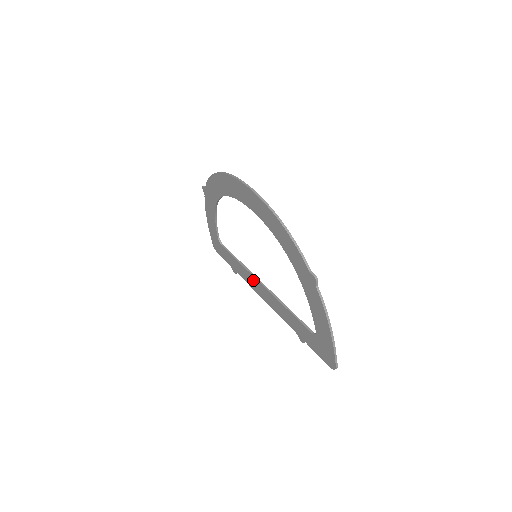
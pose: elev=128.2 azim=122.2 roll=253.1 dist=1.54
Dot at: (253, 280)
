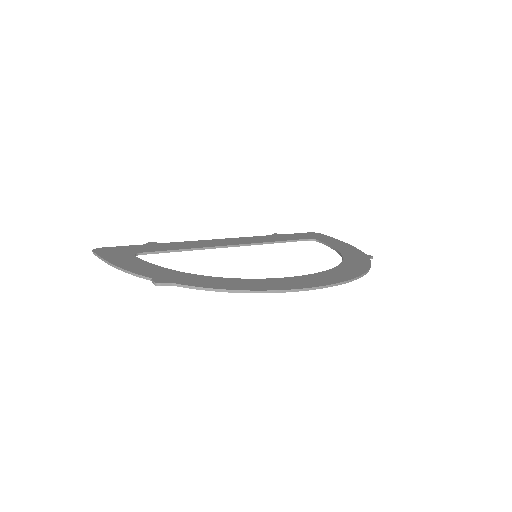
Dot at: occluded
